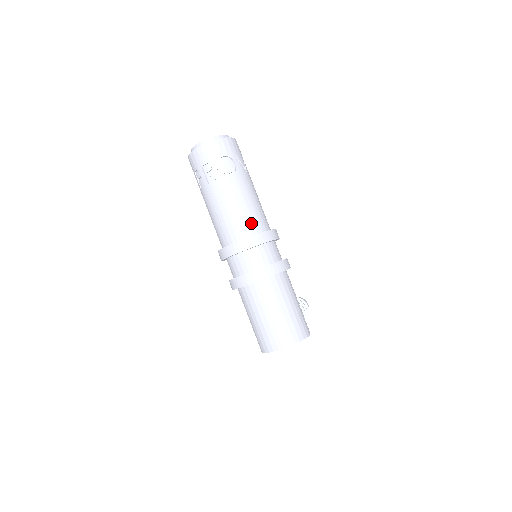
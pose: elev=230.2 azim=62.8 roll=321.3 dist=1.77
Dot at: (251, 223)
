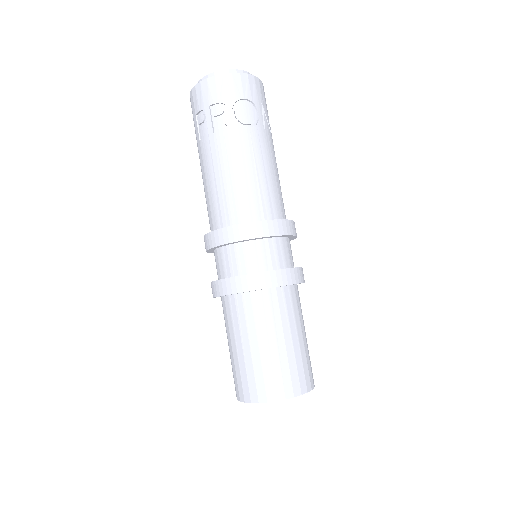
Dot at: (265, 203)
